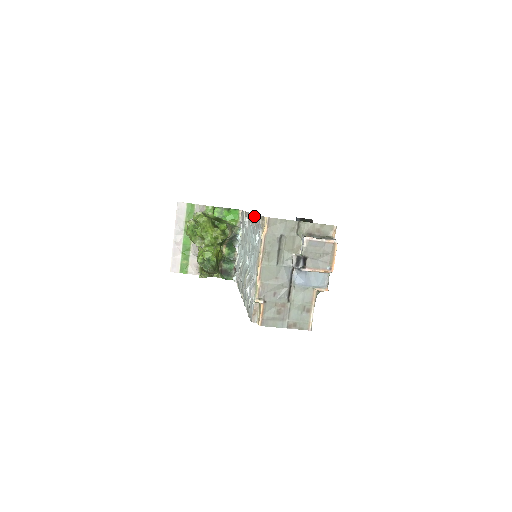
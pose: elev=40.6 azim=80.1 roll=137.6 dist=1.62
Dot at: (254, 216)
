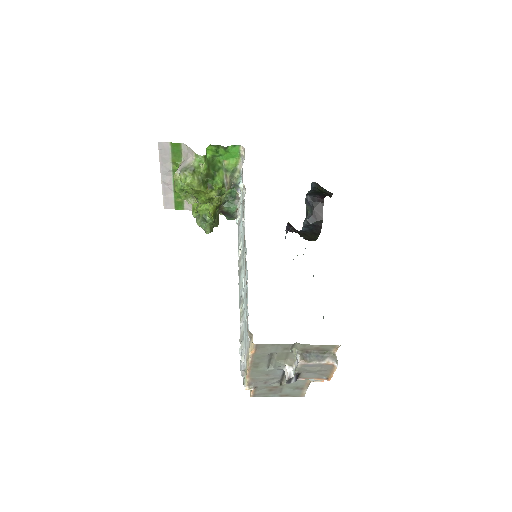
Dot at: occluded
